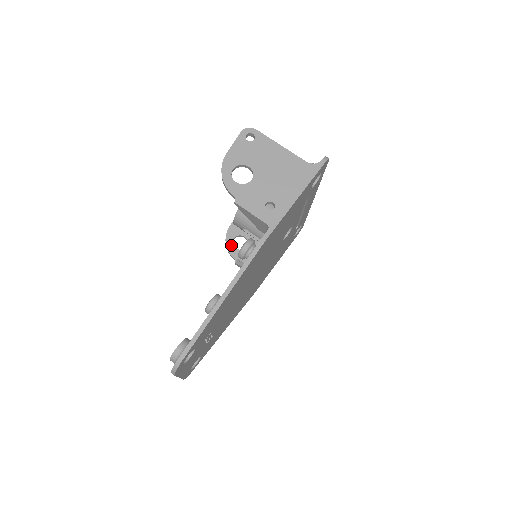
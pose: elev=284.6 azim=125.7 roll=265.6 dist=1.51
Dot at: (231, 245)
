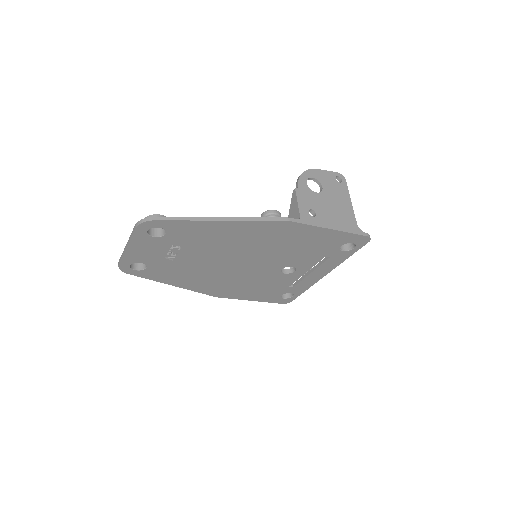
Dot at: occluded
